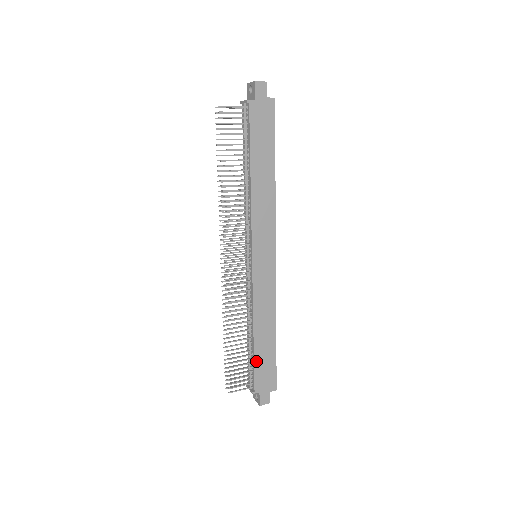
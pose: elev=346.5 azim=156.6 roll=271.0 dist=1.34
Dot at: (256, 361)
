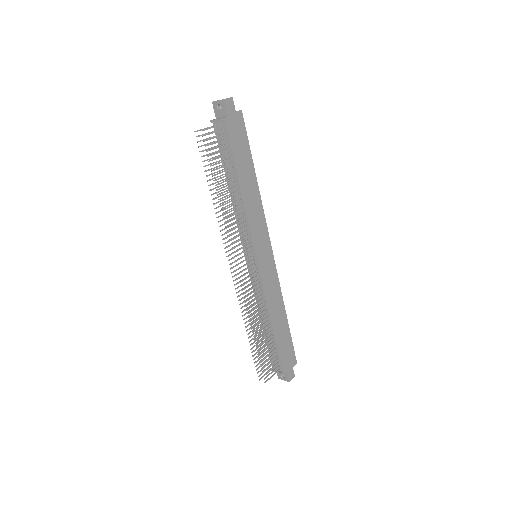
Dot at: (279, 346)
